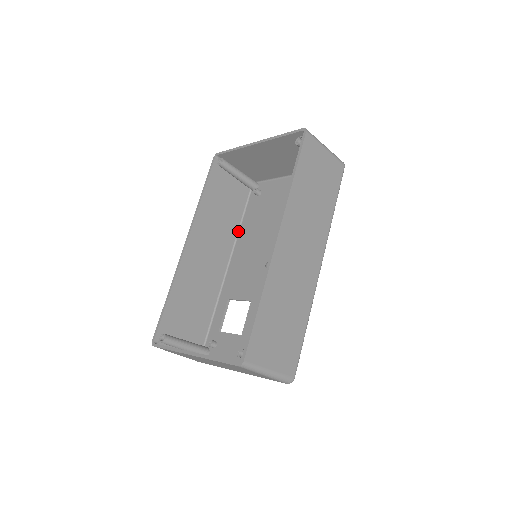
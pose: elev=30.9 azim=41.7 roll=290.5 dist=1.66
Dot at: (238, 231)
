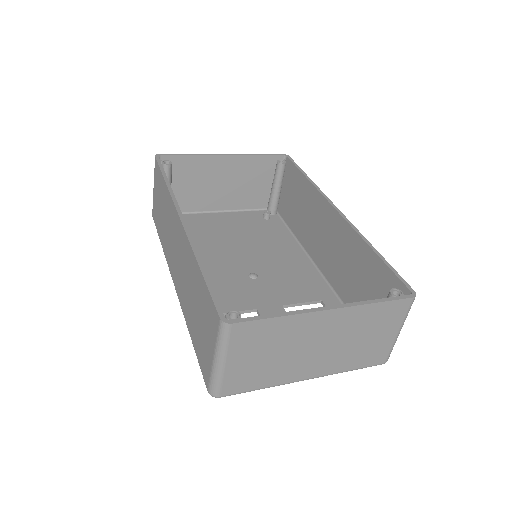
Dot at: occluded
